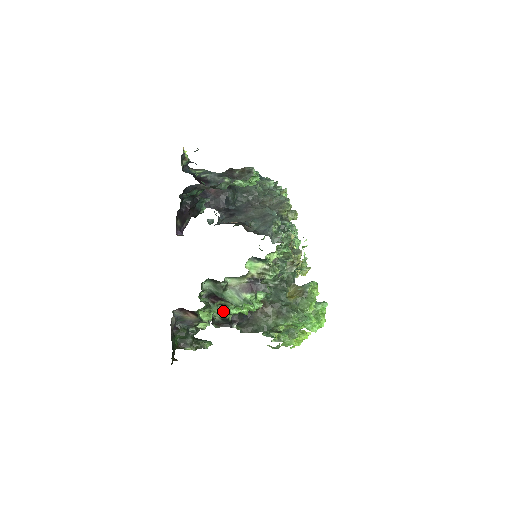
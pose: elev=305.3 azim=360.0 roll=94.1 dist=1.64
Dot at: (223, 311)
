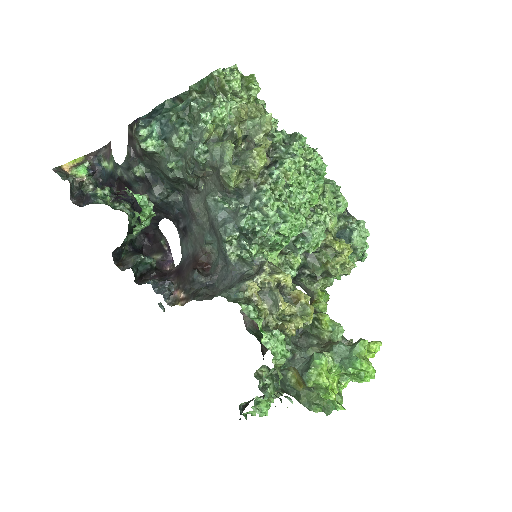
Dot at: occluded
